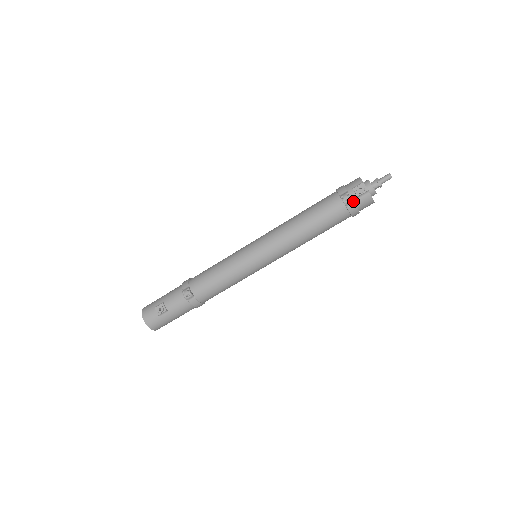
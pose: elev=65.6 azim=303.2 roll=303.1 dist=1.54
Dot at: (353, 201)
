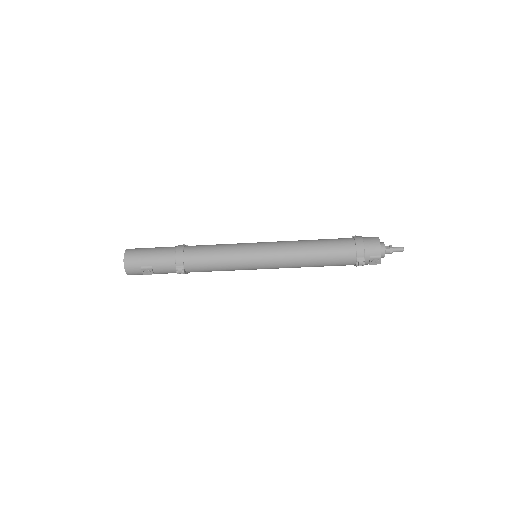
Dot at: occluded
